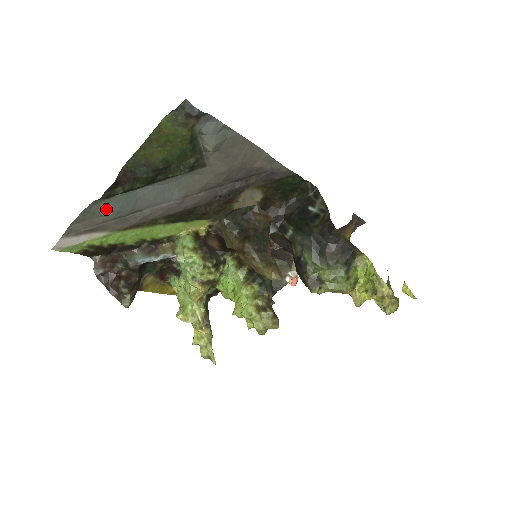
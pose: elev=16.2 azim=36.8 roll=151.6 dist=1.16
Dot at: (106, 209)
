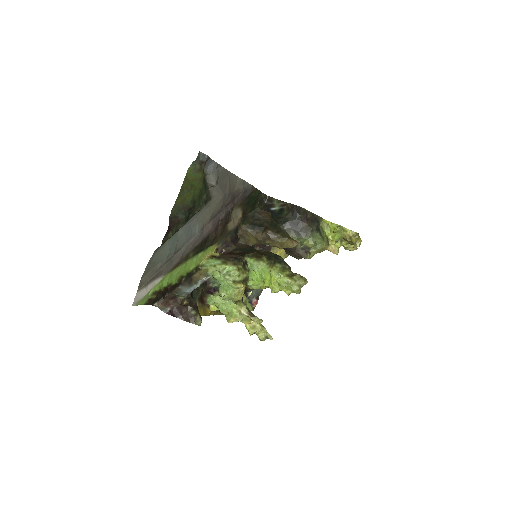
Dot at: (161, 256)
